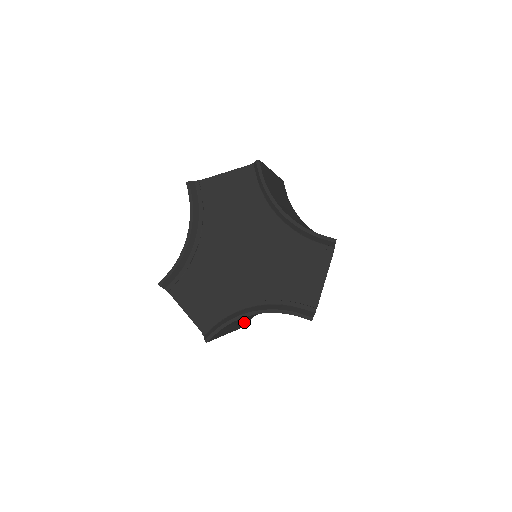
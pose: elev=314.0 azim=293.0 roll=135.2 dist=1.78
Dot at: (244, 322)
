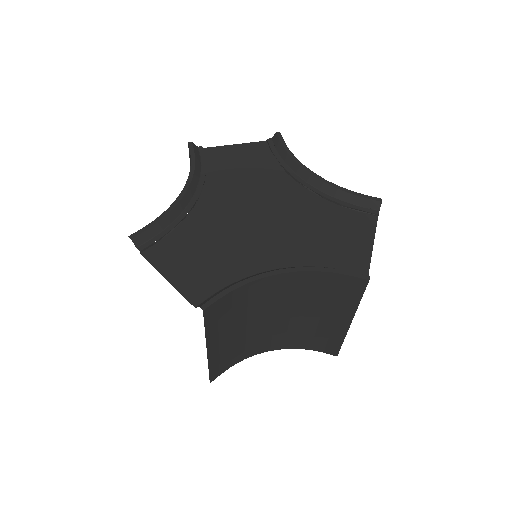
Dot at: (223, 361)
